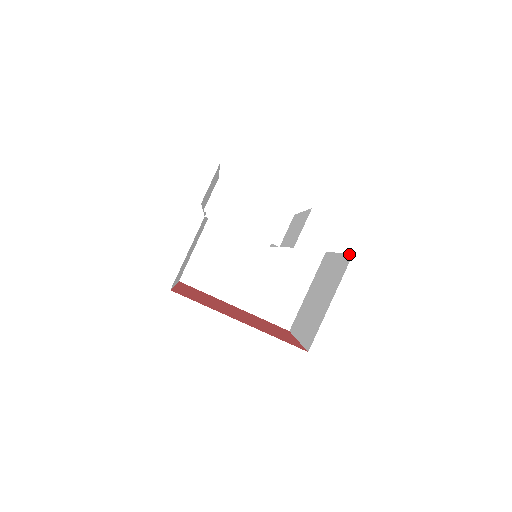
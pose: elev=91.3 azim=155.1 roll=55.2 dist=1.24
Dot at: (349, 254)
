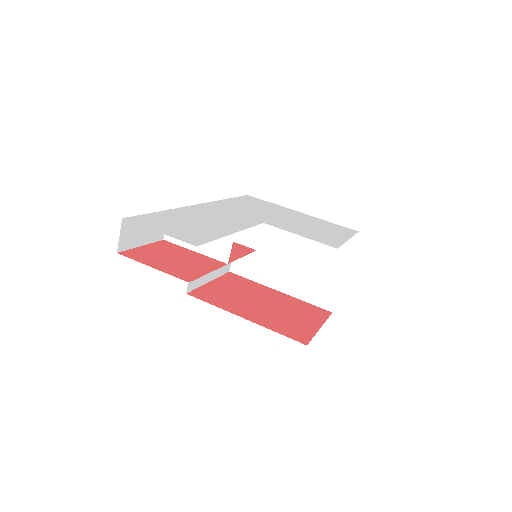
Dot at: occluded
